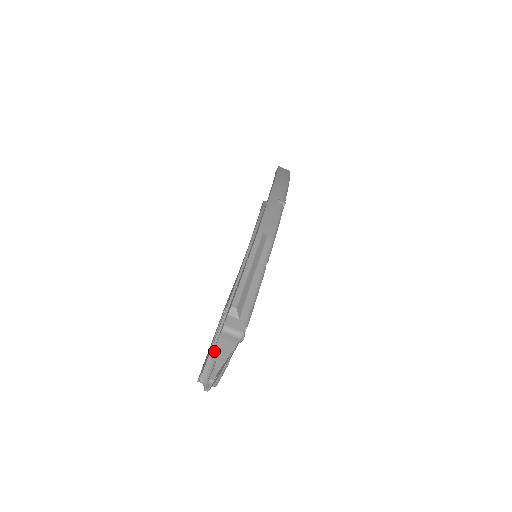
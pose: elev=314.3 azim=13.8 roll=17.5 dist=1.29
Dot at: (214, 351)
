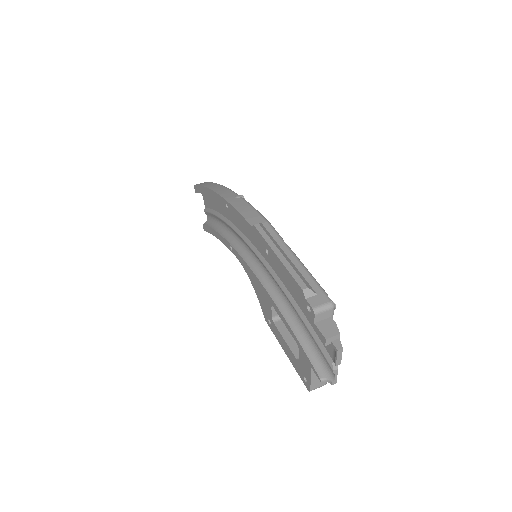
Dot at: (324, 336)
